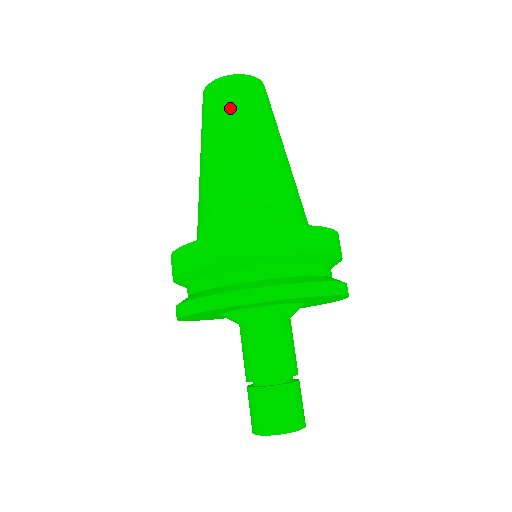
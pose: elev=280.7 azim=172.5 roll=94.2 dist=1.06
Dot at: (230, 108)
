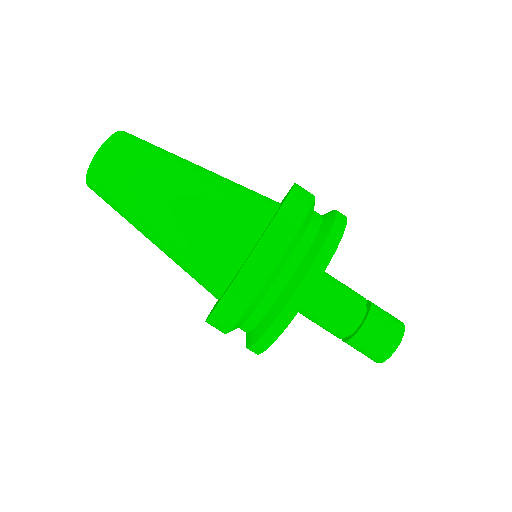
Dot at: (136, 165)
